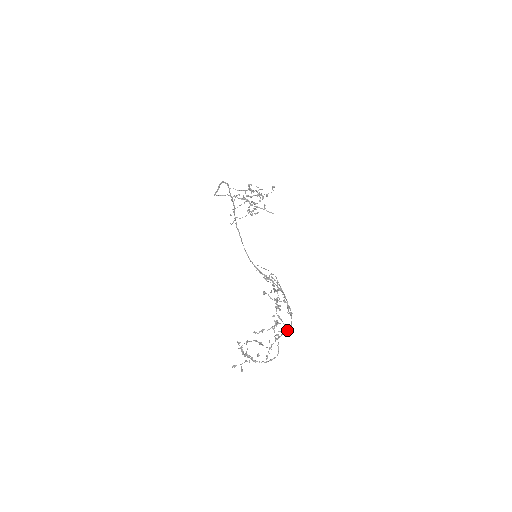
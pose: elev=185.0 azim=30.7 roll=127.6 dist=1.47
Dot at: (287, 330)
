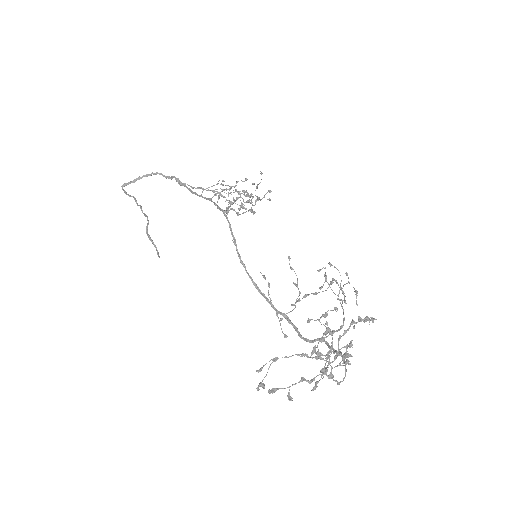
Dot at: (335, 351)
